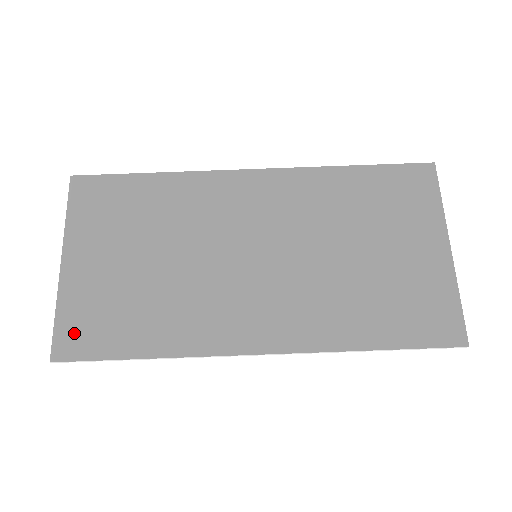
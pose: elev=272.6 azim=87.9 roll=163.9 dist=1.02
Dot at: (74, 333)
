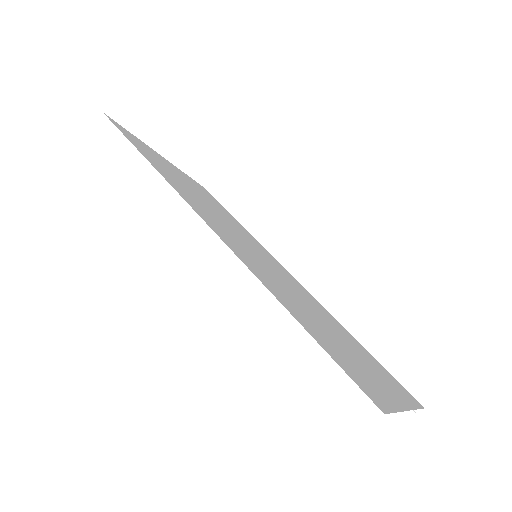
Dot at: occluded
